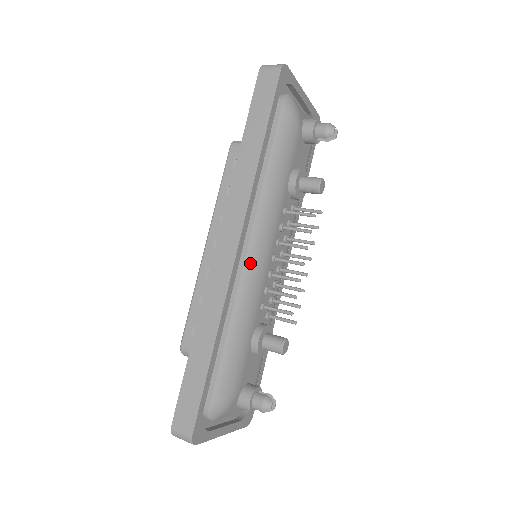
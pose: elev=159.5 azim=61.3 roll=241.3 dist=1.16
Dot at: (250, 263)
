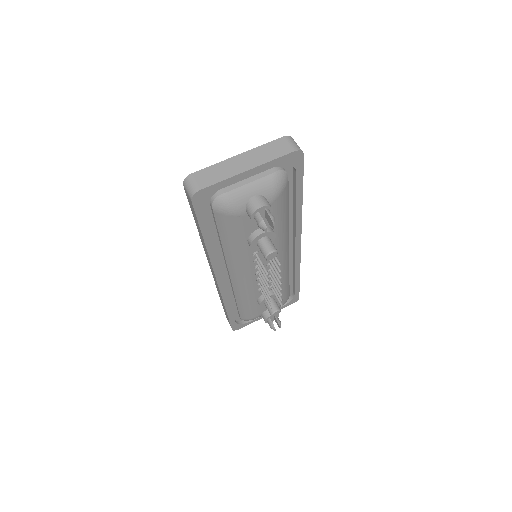
Dot at: (235, 281)
